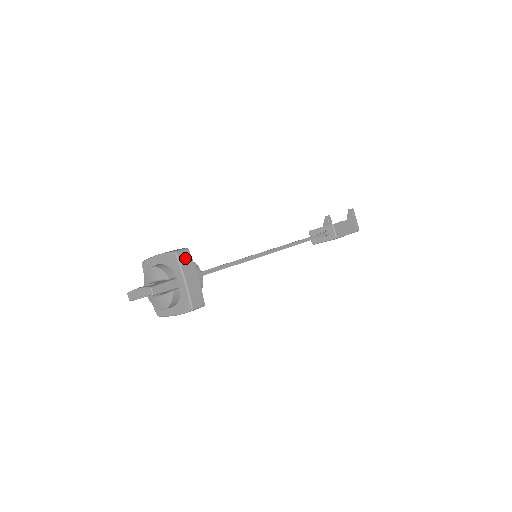
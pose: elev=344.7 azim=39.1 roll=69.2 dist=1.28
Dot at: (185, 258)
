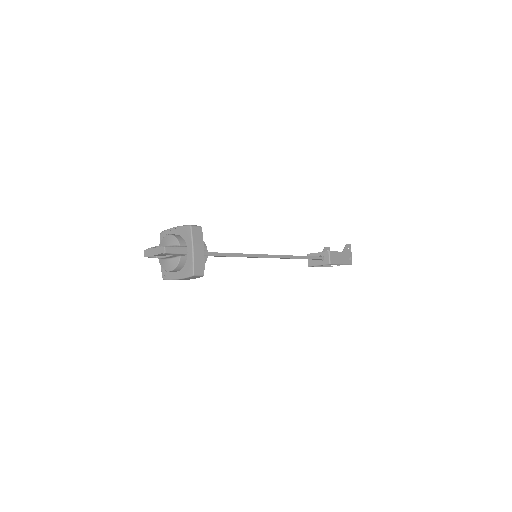
Dot at: (197, 233)
